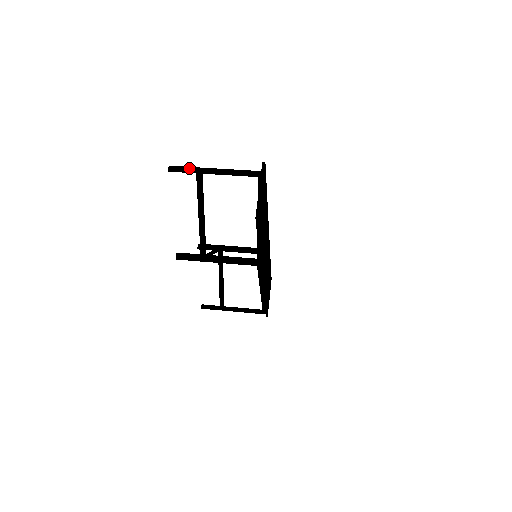
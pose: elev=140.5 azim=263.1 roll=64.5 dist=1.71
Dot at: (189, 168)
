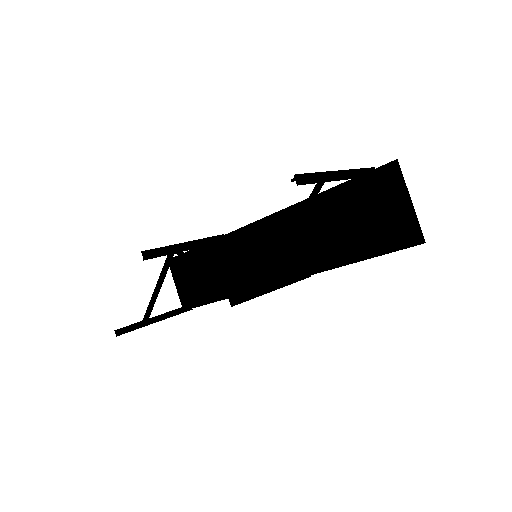
Dot at: (317, 175)
